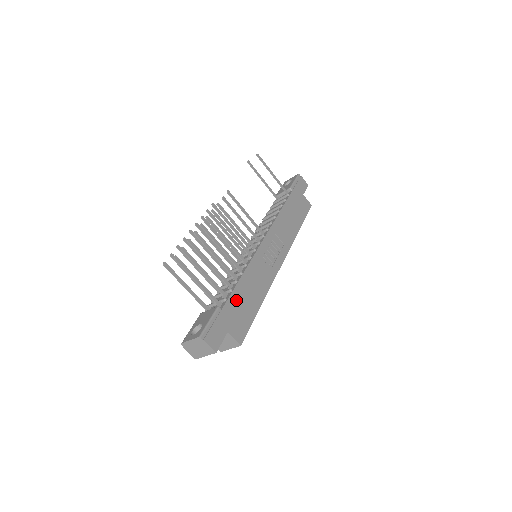
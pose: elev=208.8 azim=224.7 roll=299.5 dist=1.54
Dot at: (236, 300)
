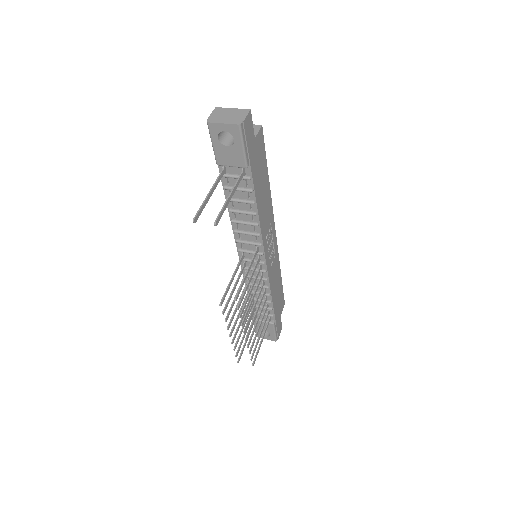
Dot at: (276, 306)
